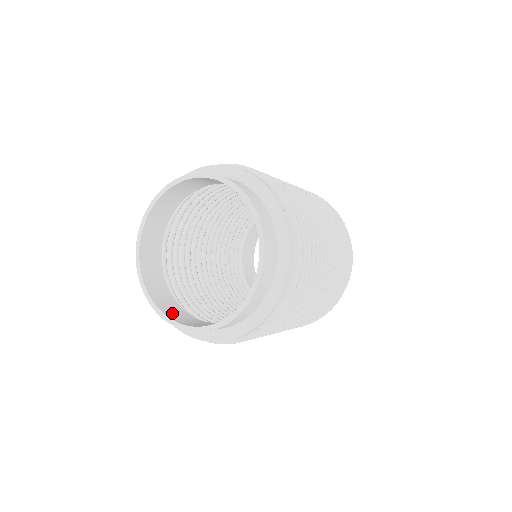
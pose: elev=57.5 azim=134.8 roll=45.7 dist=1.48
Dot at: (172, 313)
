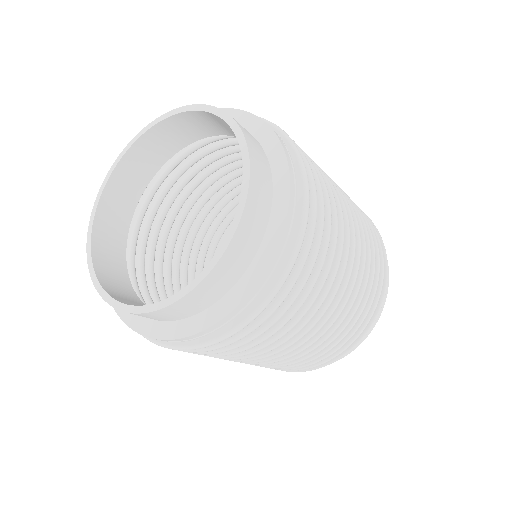
Dot at: (124, 300)
